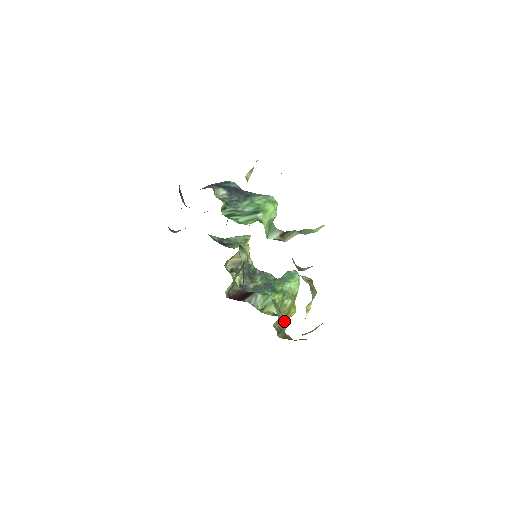
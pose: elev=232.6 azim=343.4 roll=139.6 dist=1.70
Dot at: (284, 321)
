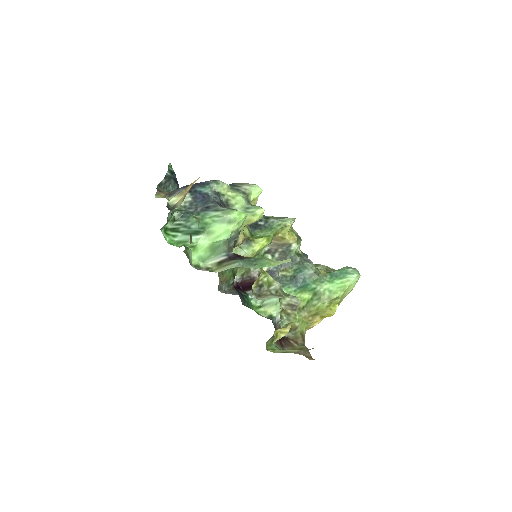
Dot at: (308, 320)
